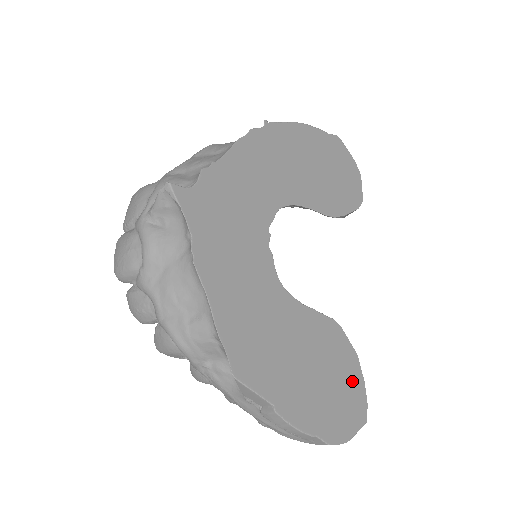
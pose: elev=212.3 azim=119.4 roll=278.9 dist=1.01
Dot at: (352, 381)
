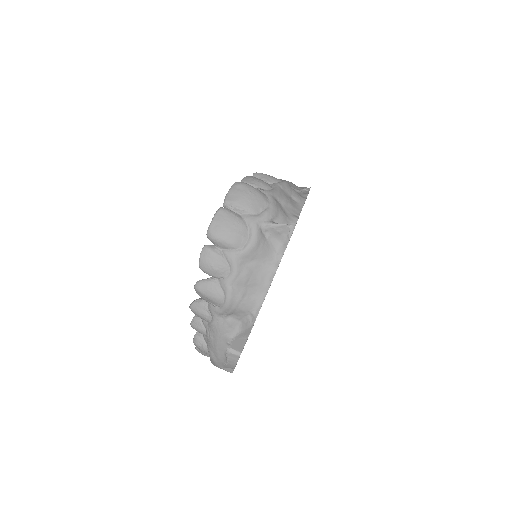
Dot at: occluded
